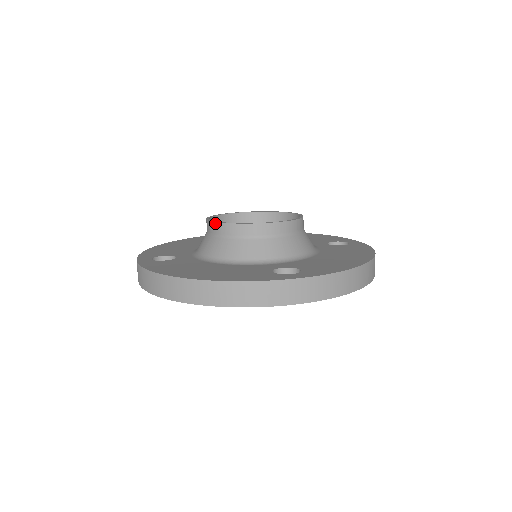
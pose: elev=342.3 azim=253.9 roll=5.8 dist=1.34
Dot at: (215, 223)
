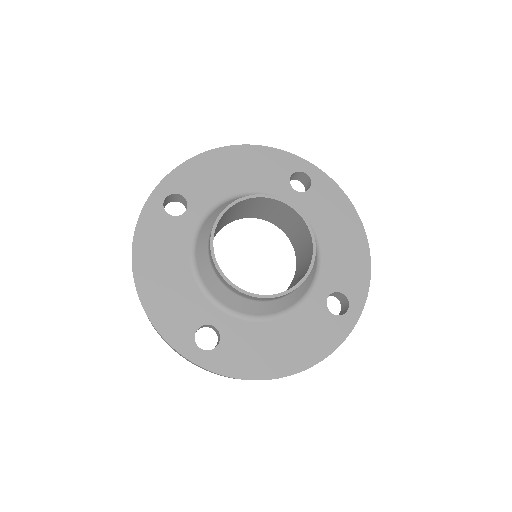
Dot at: (259, 298)
